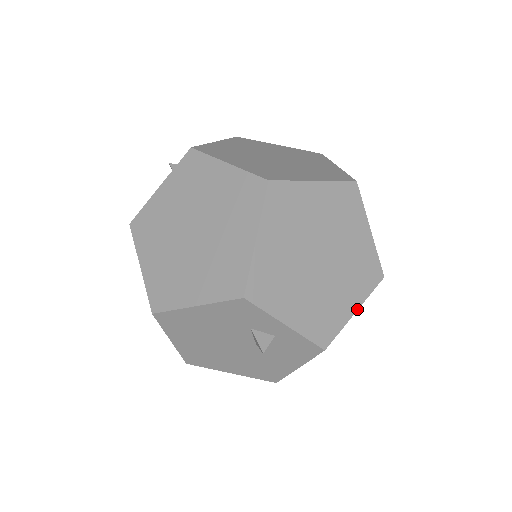
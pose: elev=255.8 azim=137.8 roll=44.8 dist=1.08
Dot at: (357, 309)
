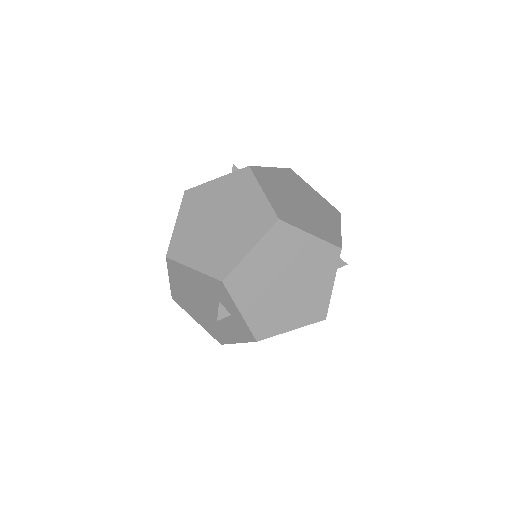
Dot at: (294, 329)
